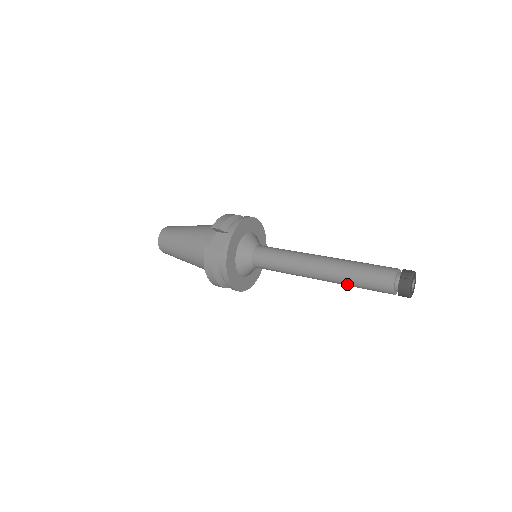
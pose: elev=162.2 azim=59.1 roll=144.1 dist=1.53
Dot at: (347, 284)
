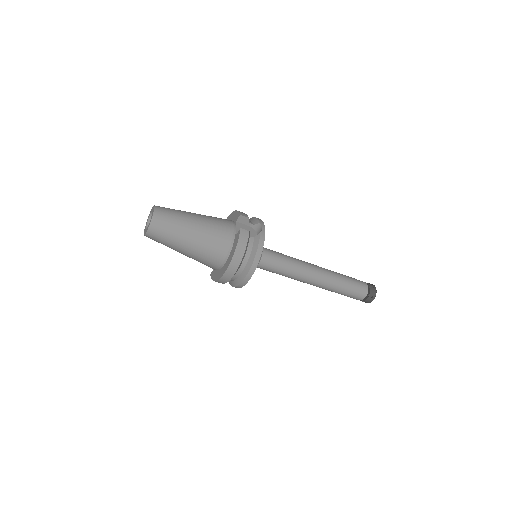
Dot at: (335, 288)
